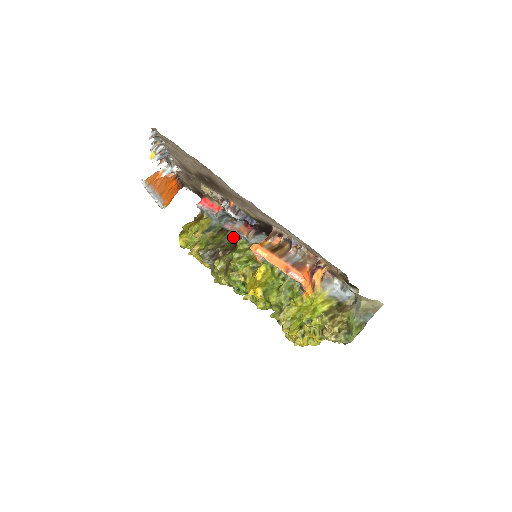
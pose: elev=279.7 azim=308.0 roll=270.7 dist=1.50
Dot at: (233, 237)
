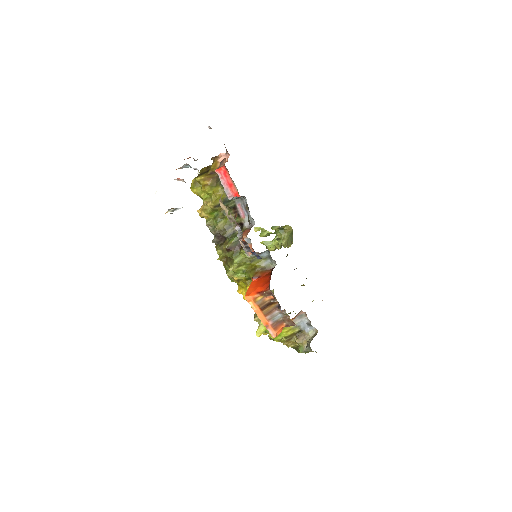
Dot at: occluded
